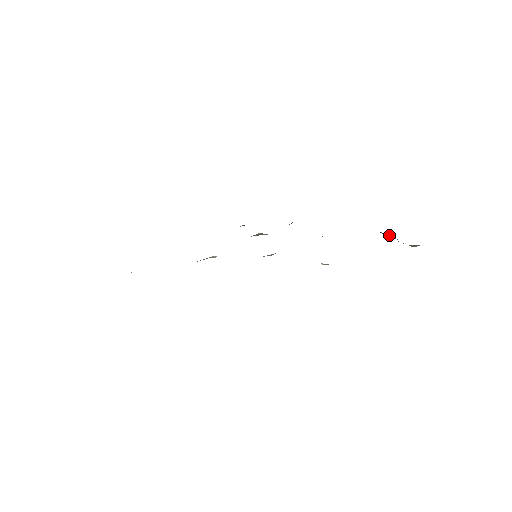
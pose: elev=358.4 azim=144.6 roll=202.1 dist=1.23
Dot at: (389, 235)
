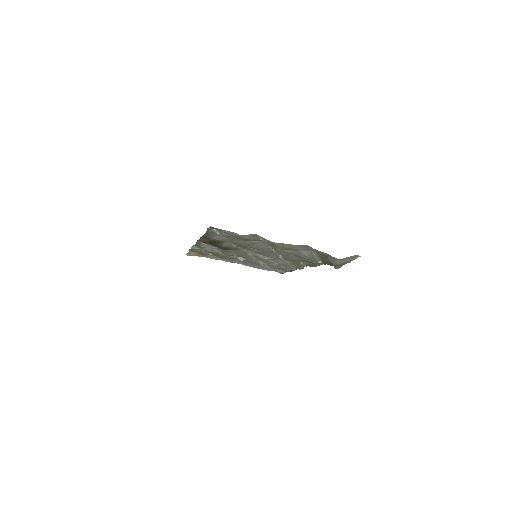
Dot at: occluded
